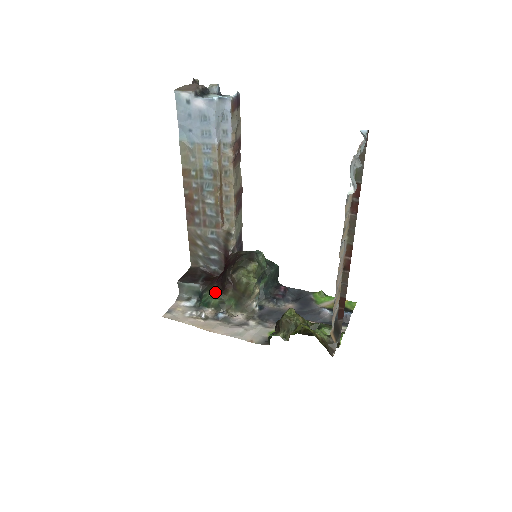
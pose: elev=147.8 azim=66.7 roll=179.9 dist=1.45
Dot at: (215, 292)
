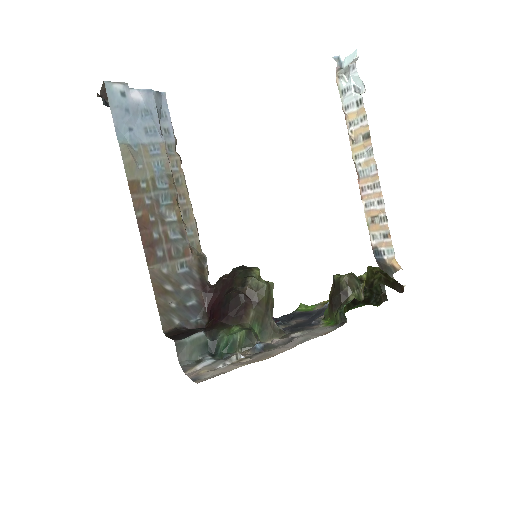
Dot at: (230, 328)
